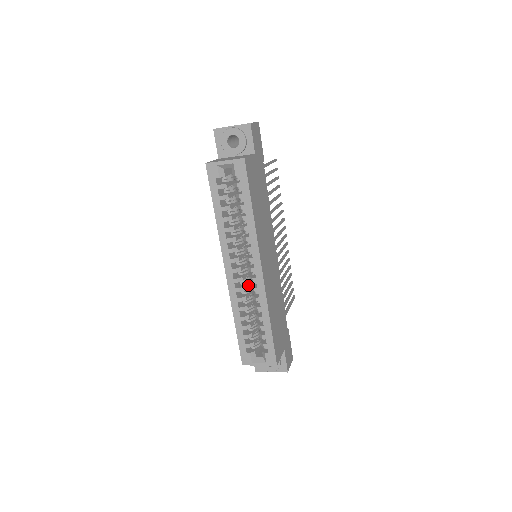
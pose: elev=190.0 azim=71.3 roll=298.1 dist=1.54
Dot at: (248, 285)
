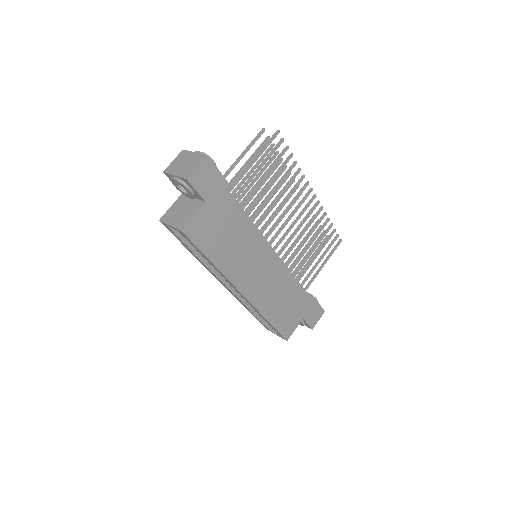
Dot at: occluded
